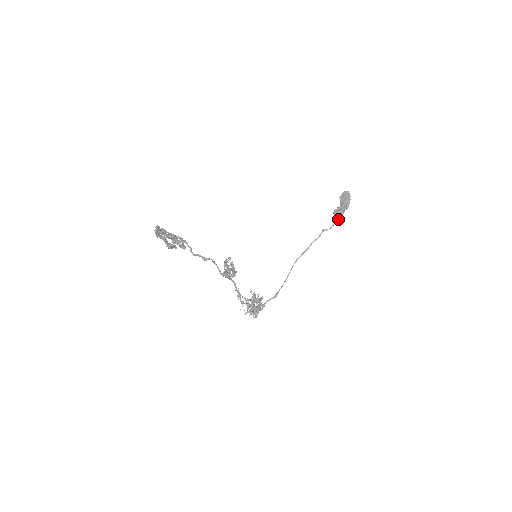
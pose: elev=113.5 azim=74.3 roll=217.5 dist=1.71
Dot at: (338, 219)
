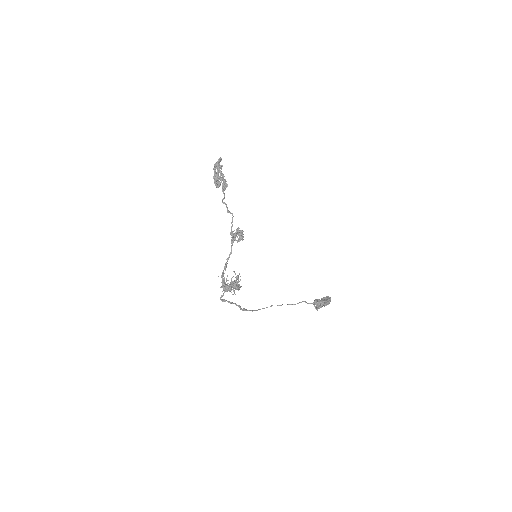
Dot at: (315, 308)
